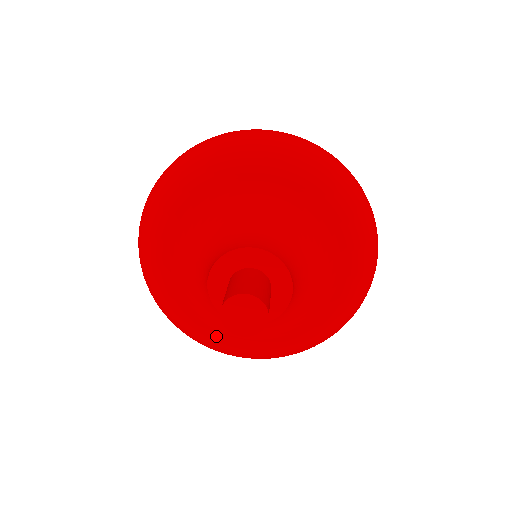
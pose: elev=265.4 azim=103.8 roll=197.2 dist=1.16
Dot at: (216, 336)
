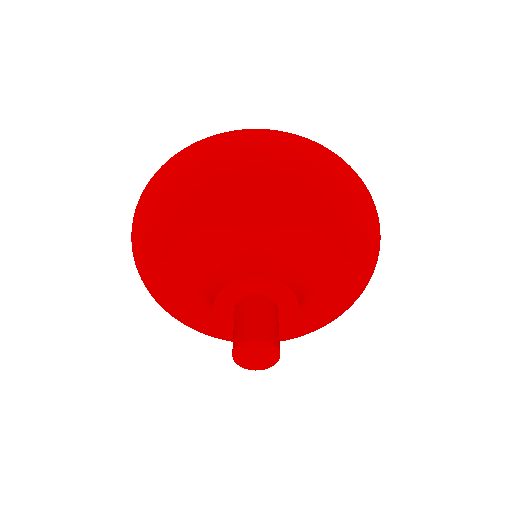
Dot at: occluded
